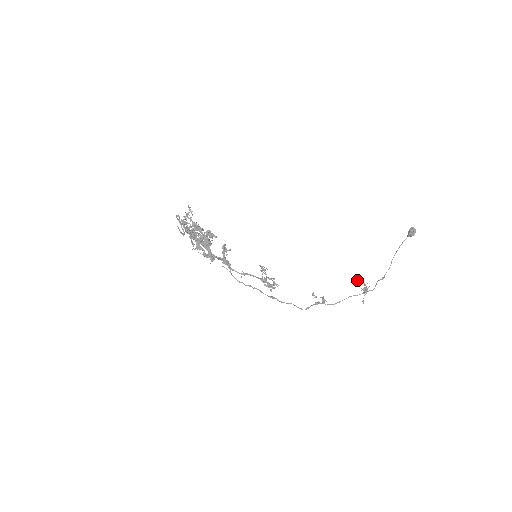
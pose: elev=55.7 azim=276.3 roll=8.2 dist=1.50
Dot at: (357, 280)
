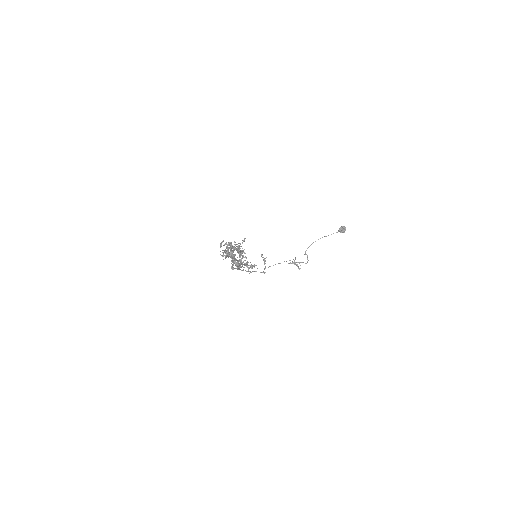
Dot at: occluded
